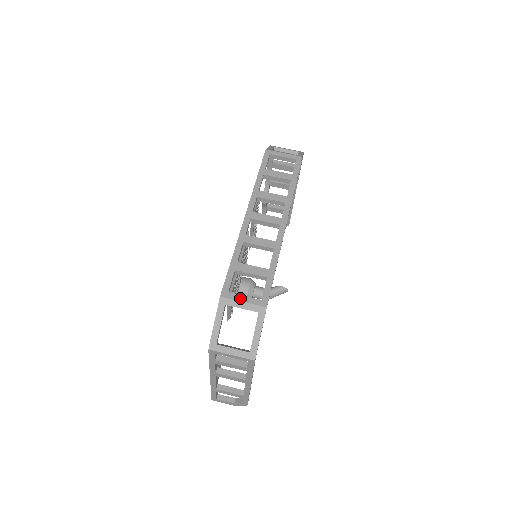
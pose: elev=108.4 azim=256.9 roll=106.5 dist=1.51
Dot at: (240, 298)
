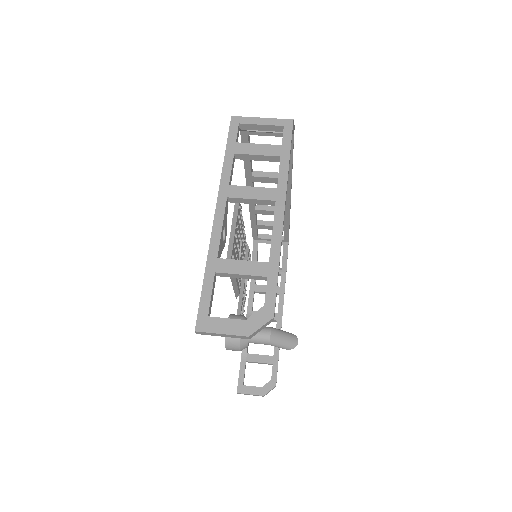
Dot at: occluded
